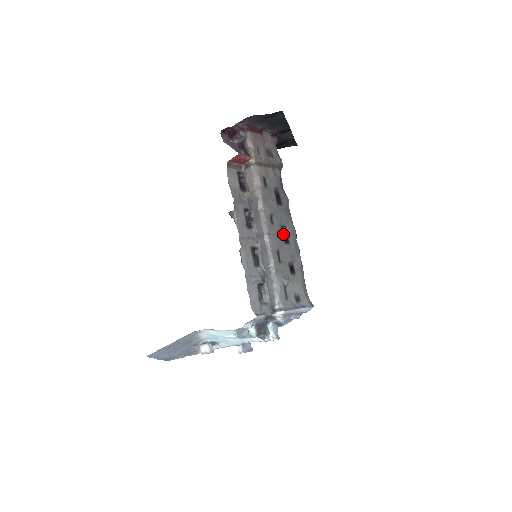
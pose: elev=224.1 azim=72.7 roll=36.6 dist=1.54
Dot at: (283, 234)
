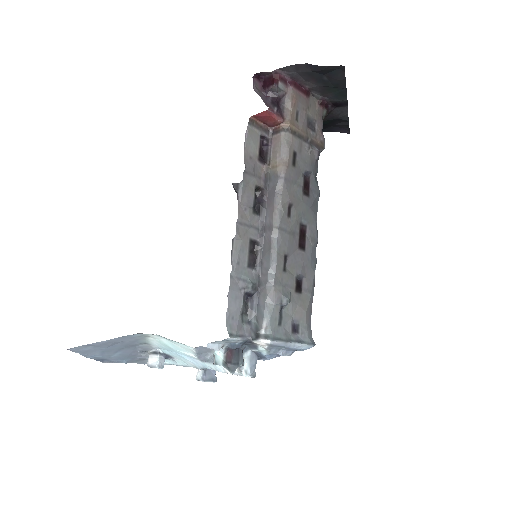
Dot at: (300, 235)
